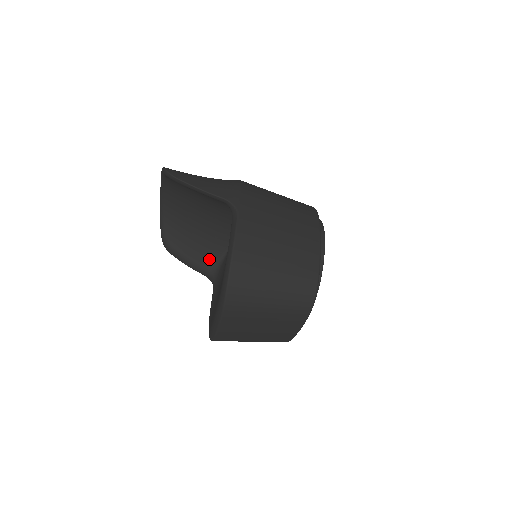
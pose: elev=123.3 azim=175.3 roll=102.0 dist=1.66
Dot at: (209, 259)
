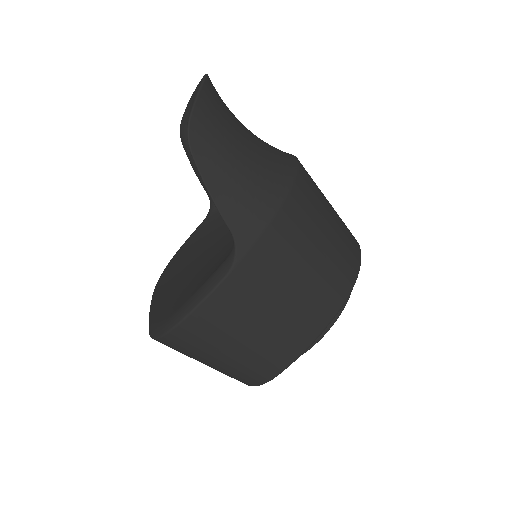
Dot at: occluded
